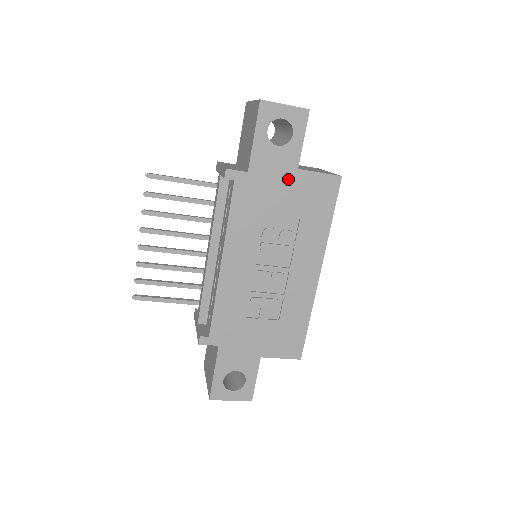
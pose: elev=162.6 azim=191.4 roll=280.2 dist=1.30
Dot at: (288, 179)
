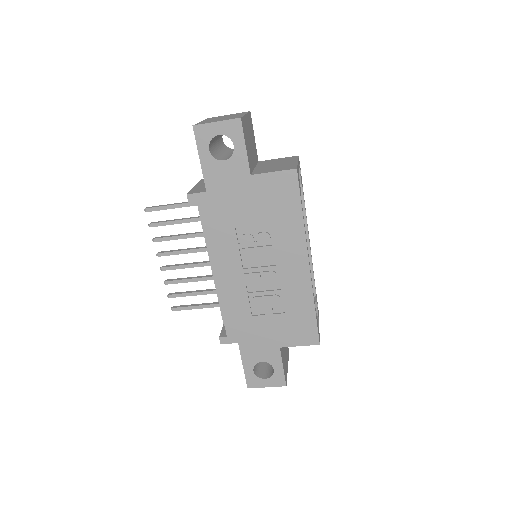
Dot at: (245, 187)
